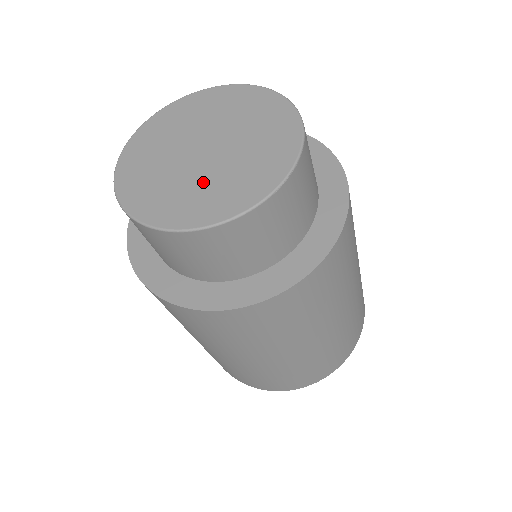
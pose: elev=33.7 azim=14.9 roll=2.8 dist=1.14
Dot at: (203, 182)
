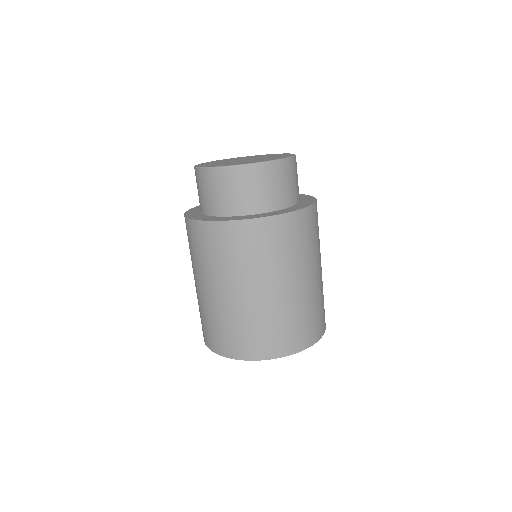
Dot at: (244, 161)
